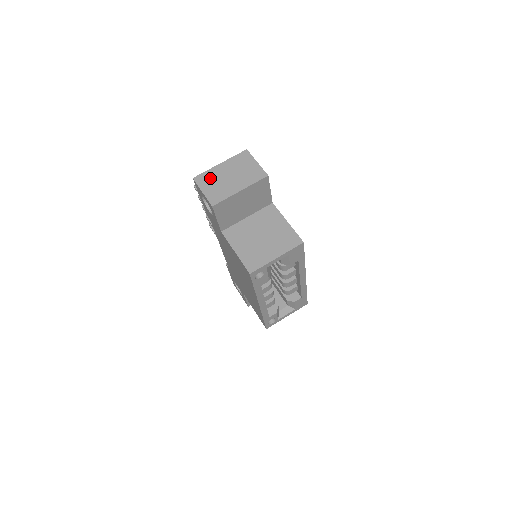
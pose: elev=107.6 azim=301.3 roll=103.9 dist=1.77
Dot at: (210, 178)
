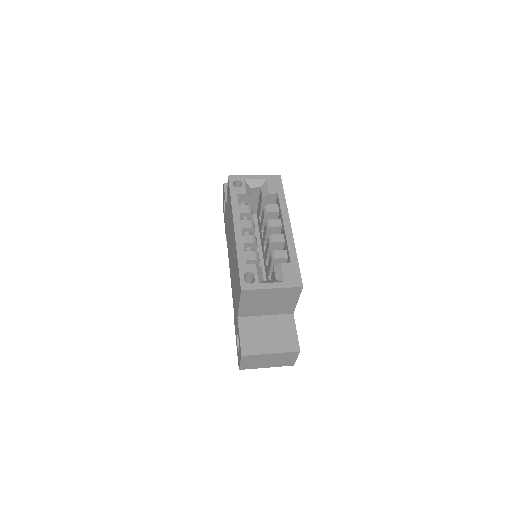
Dot at: occluded
